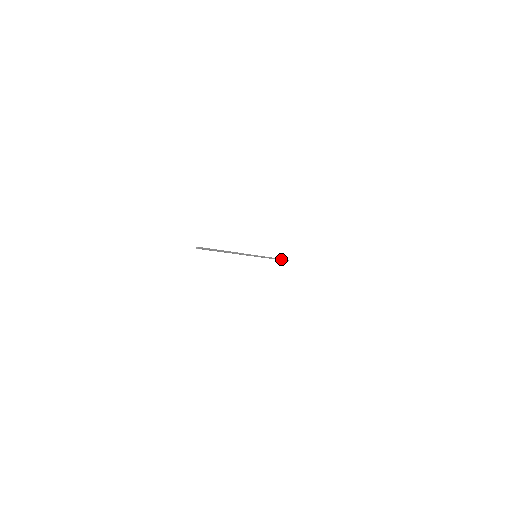
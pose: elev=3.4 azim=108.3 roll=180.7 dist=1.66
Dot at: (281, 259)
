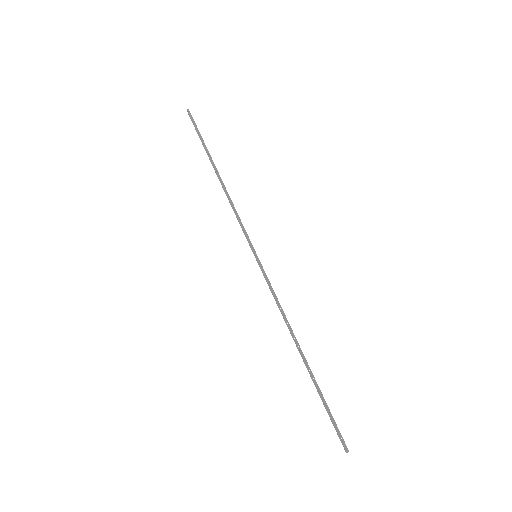
Dot at: (205, 146)
